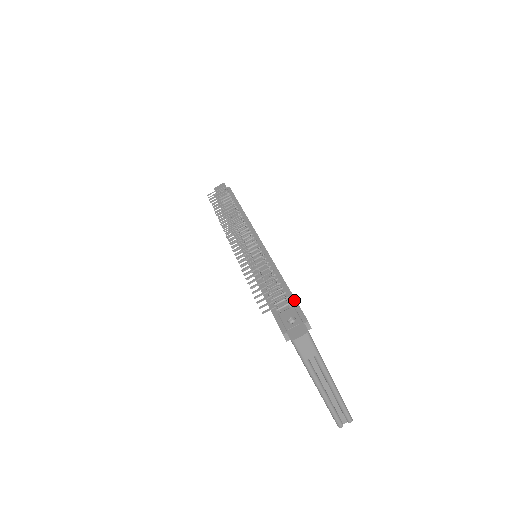
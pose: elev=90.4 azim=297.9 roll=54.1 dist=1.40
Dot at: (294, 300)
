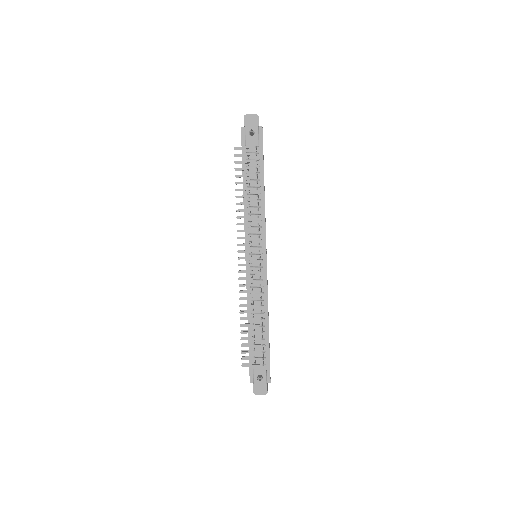
Dot at: (268, 357)
